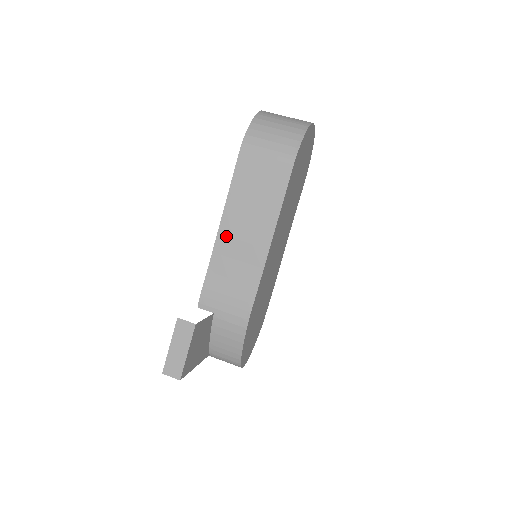
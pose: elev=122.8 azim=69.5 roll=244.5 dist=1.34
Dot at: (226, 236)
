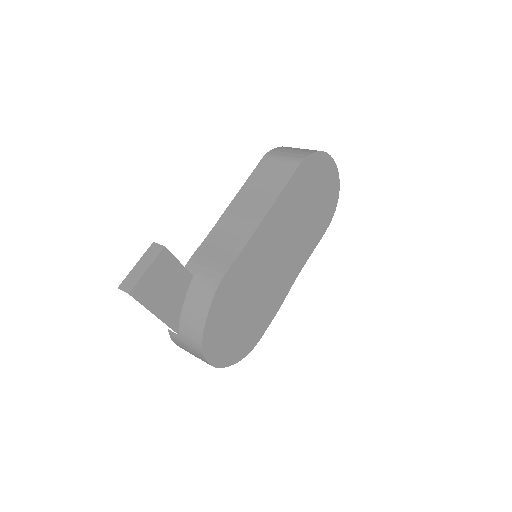
Dot at: (229, 215)
